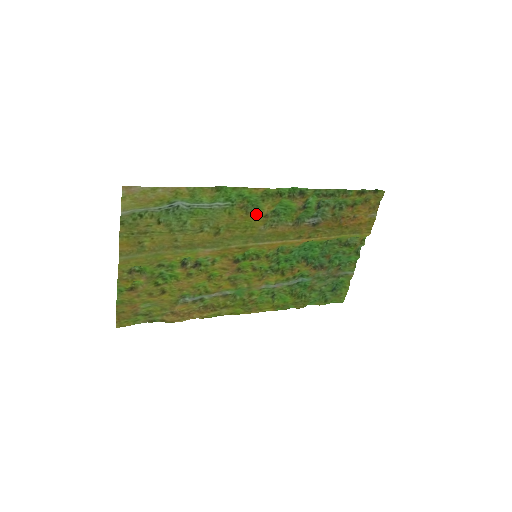
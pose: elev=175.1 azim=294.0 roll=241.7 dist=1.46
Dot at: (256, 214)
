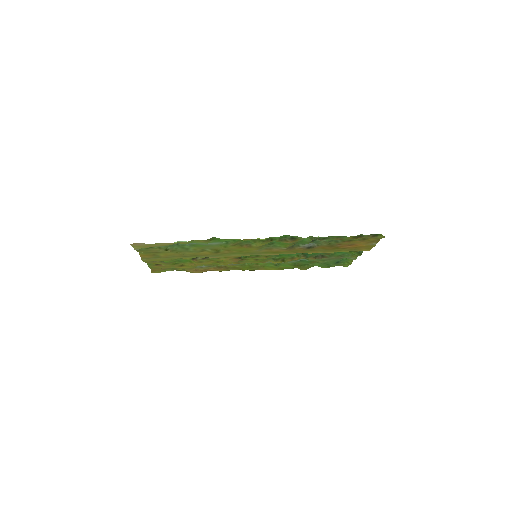
Dot at: (250, 245)
